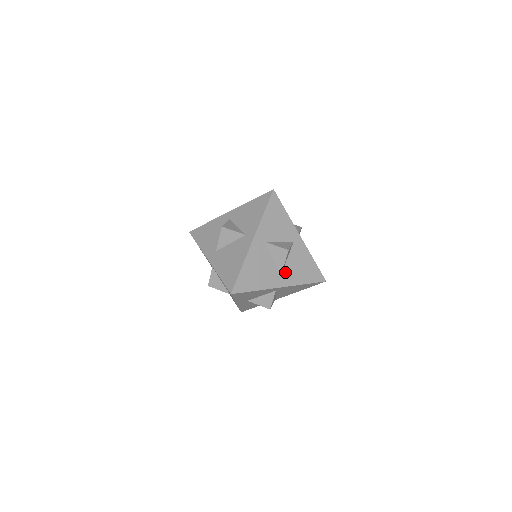
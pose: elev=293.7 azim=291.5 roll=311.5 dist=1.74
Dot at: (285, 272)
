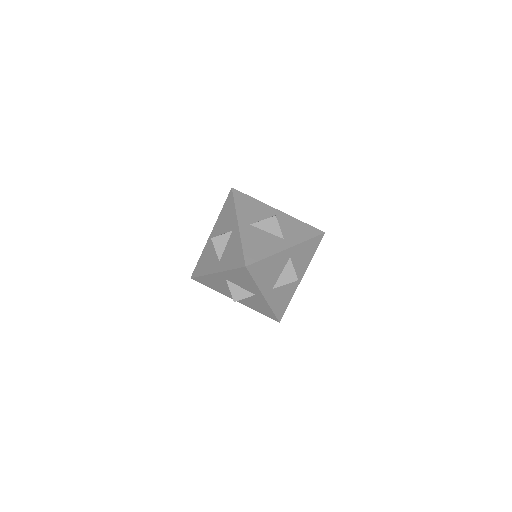
Dot at: (275, 290)
